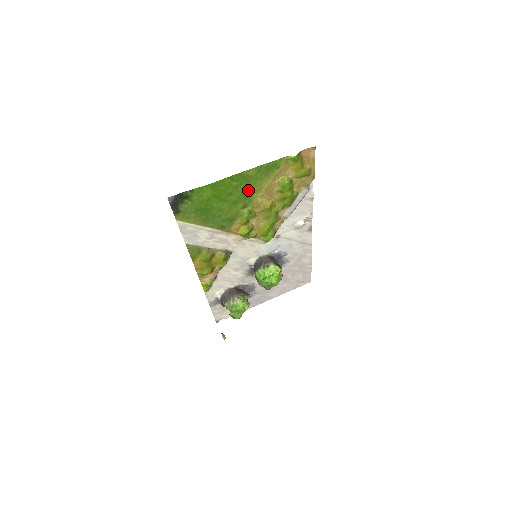
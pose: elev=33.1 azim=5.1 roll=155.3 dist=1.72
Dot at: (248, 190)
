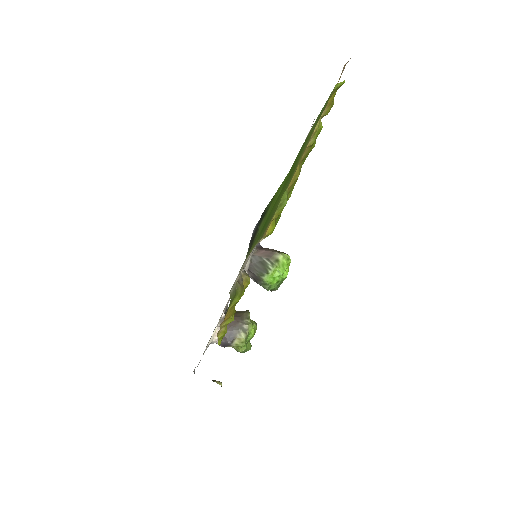
Dot at: occluded
